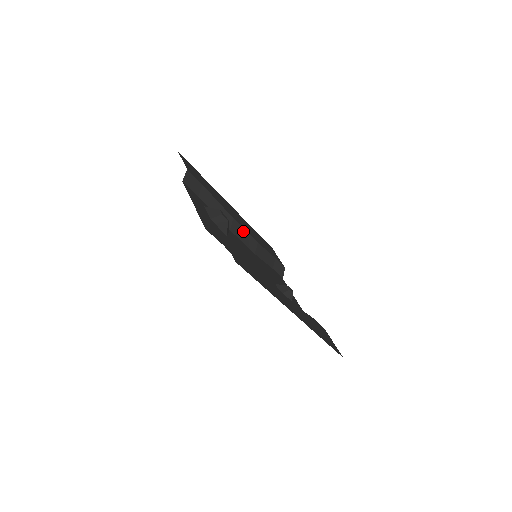
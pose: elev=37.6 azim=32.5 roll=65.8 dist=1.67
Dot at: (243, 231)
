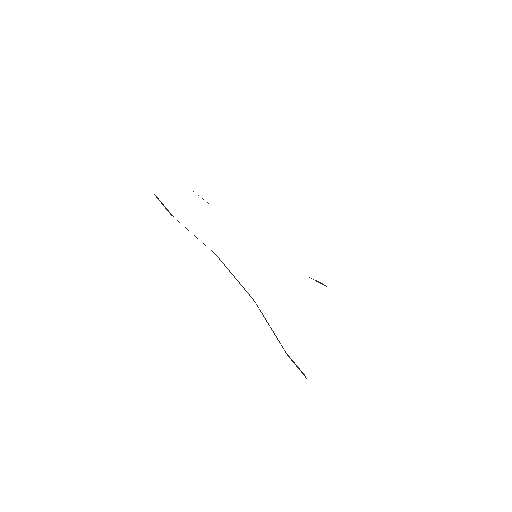
Dot at: (232, 274)
